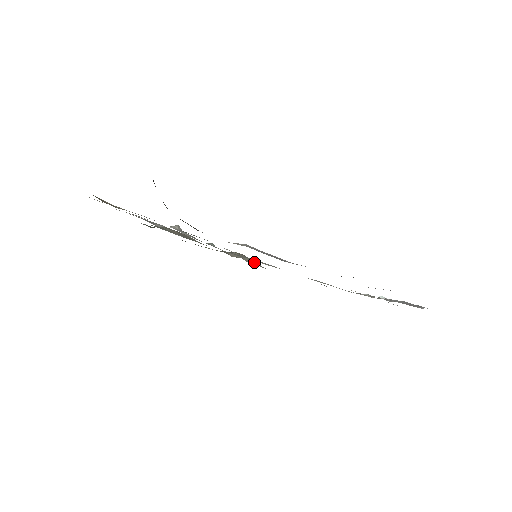
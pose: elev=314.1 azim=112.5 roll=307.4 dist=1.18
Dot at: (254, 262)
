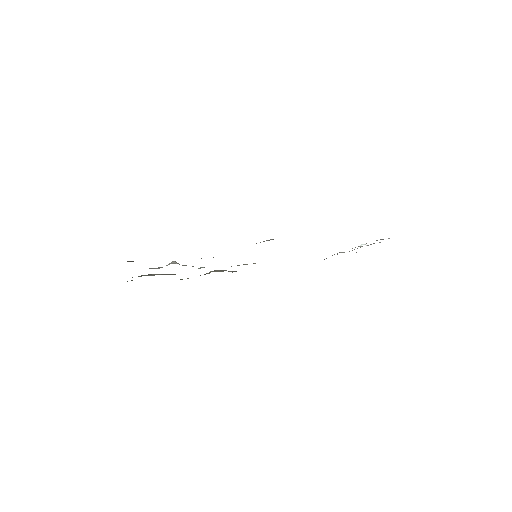
Dot at: (234, 271)
